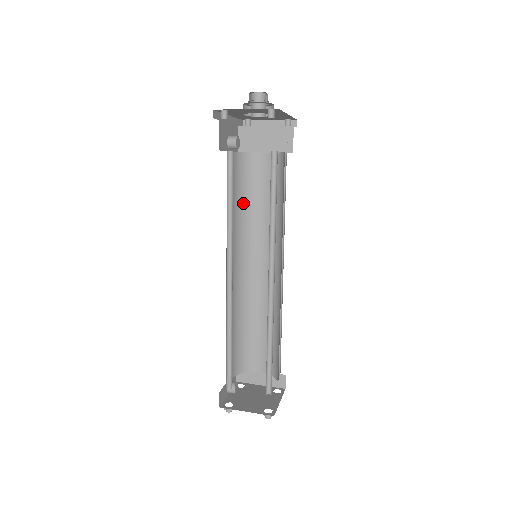
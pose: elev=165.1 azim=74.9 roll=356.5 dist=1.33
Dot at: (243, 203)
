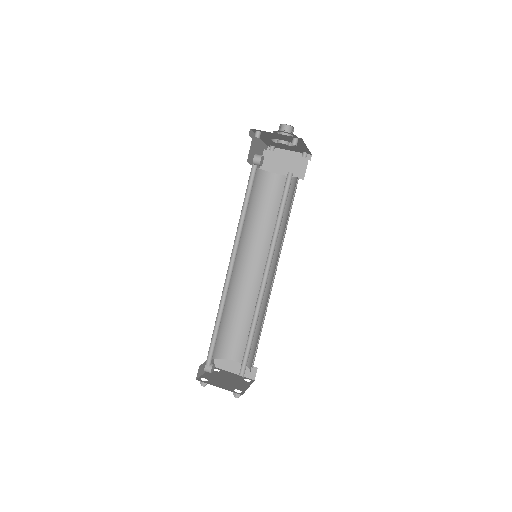
Dot at: (254, 211)
